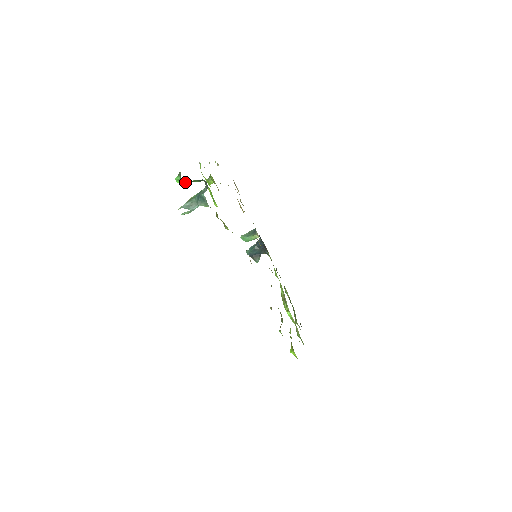
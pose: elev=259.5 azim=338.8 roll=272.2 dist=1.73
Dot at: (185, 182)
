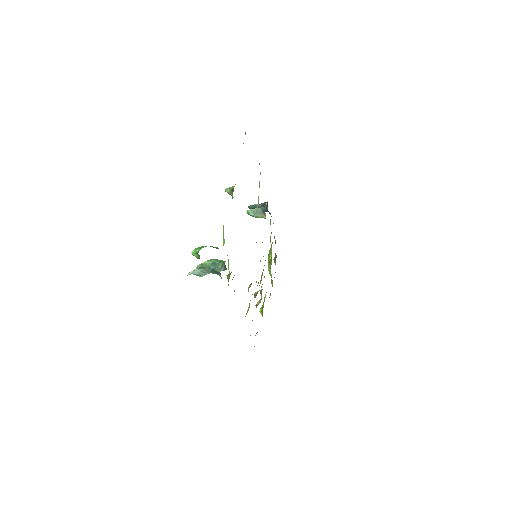
Dot at: occluded
